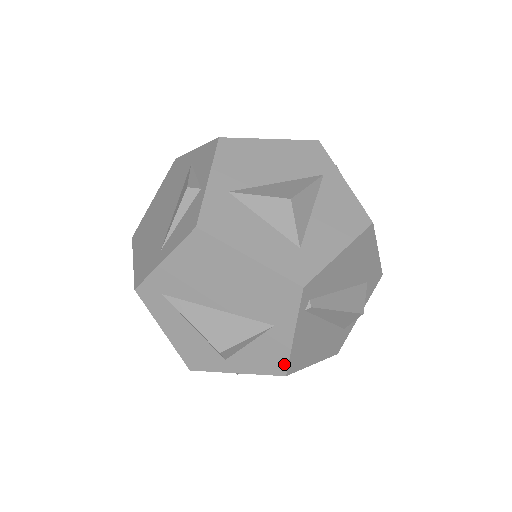
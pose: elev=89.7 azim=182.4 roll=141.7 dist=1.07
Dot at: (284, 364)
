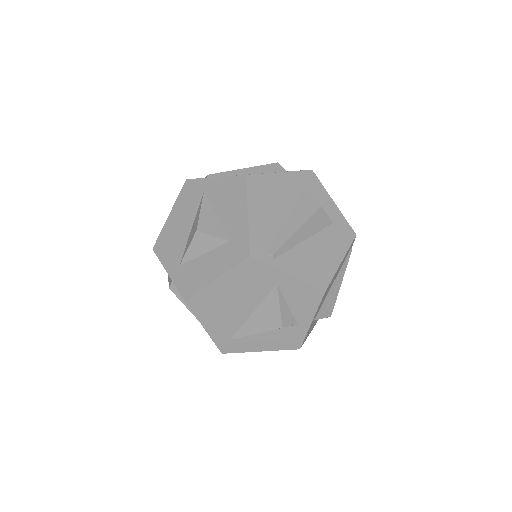
Dot at: (313, 290)
